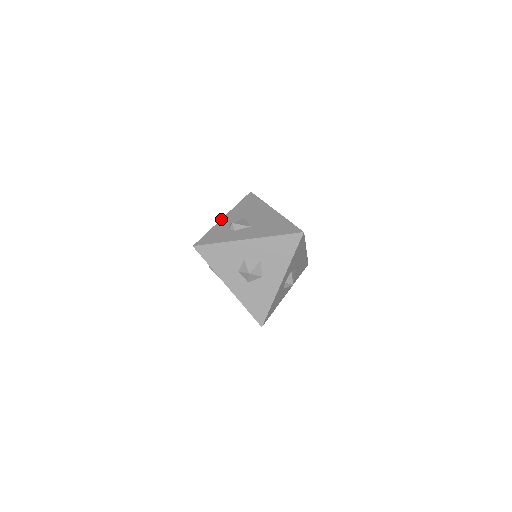
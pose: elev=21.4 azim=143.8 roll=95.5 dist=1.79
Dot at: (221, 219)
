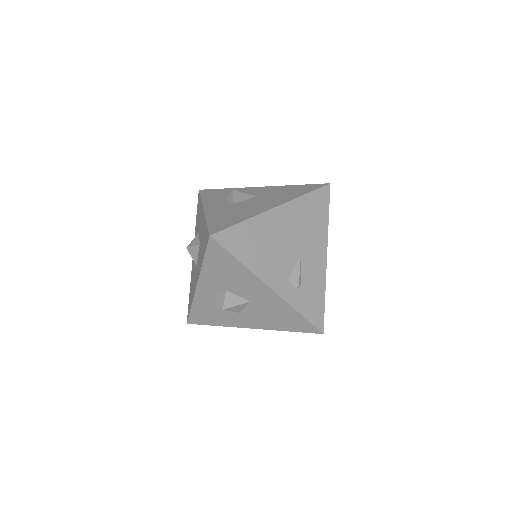
Dot at: occluded
